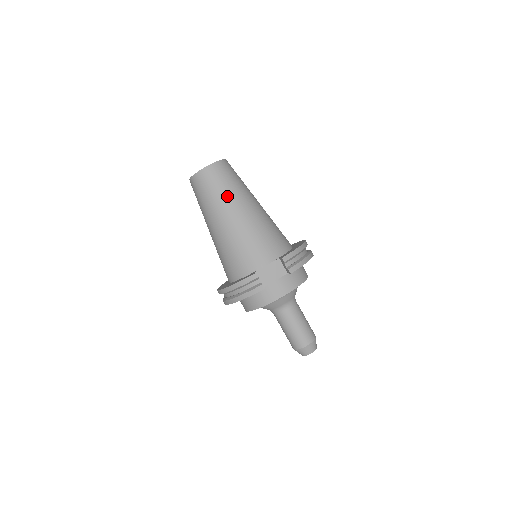
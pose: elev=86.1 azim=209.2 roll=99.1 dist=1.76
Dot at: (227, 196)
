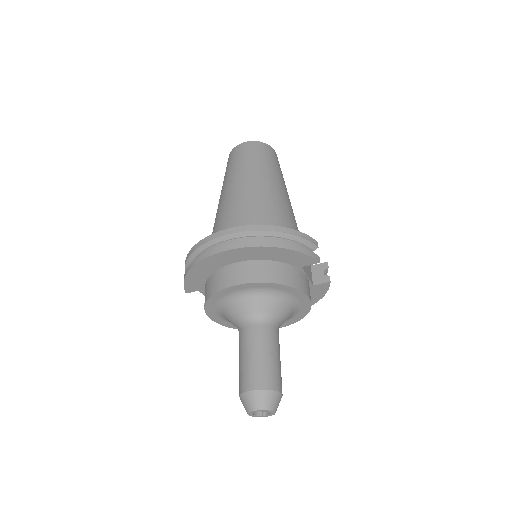
Dot at: (284, 181)
